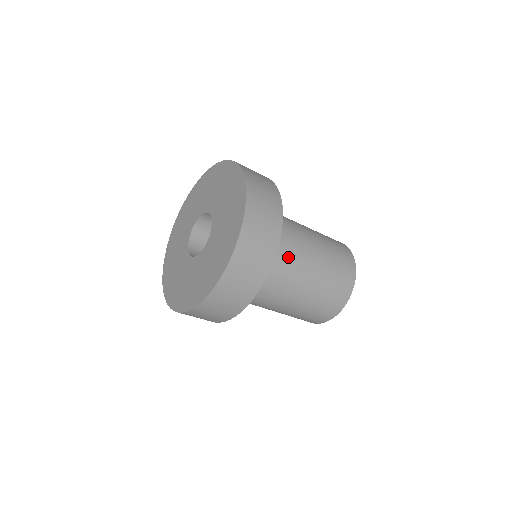
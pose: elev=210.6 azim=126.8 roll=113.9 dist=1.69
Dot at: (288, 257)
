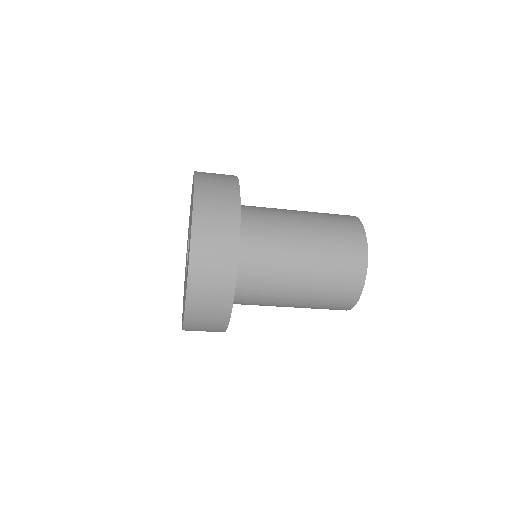
Dot at: (271, 258)
